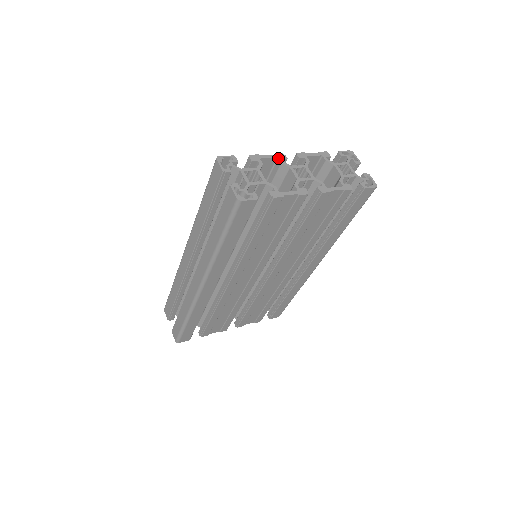
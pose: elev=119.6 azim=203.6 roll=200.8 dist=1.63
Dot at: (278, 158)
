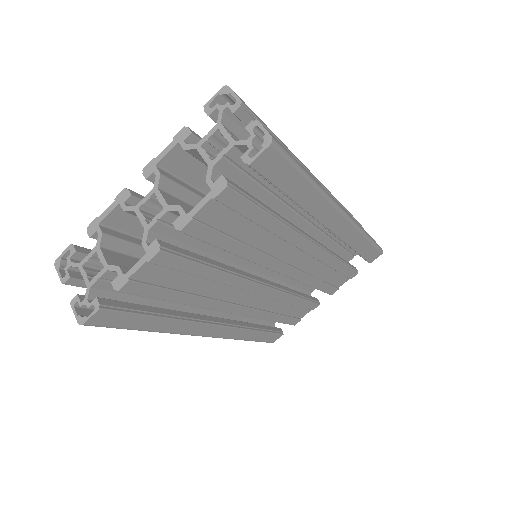
Dot at: (119, 204)
